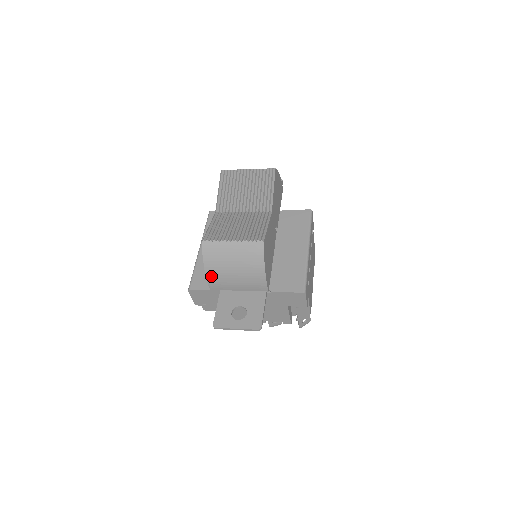
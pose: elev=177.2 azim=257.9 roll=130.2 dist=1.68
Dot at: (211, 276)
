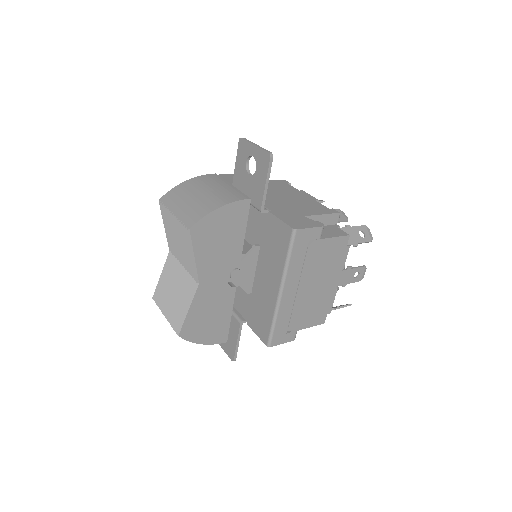
Dot at: occluded
